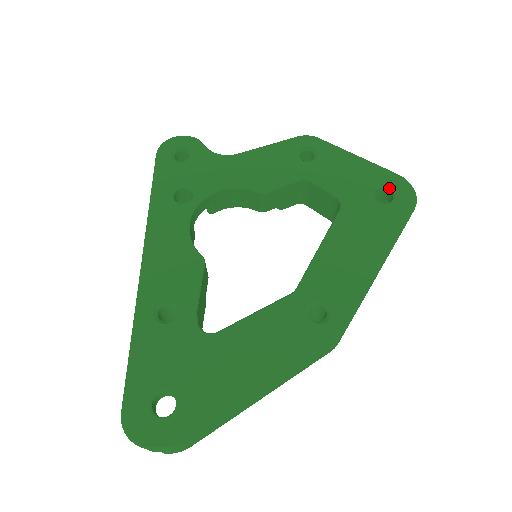
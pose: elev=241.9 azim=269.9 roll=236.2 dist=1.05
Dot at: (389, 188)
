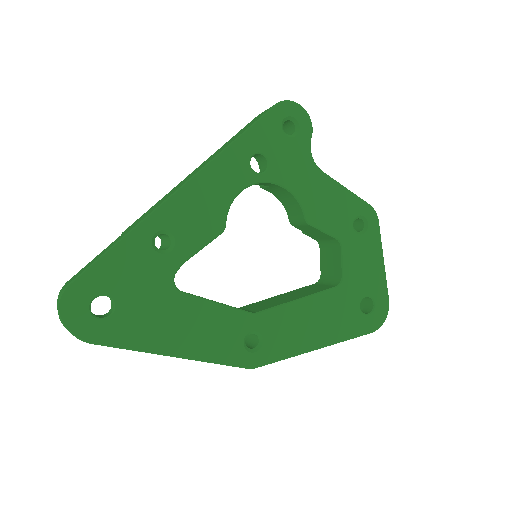
Dot at: (375, 304)
